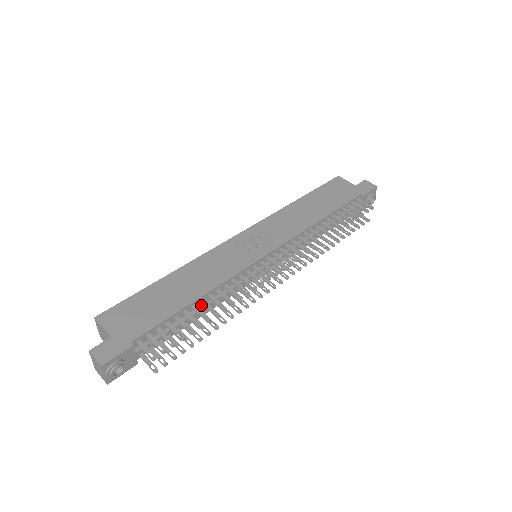
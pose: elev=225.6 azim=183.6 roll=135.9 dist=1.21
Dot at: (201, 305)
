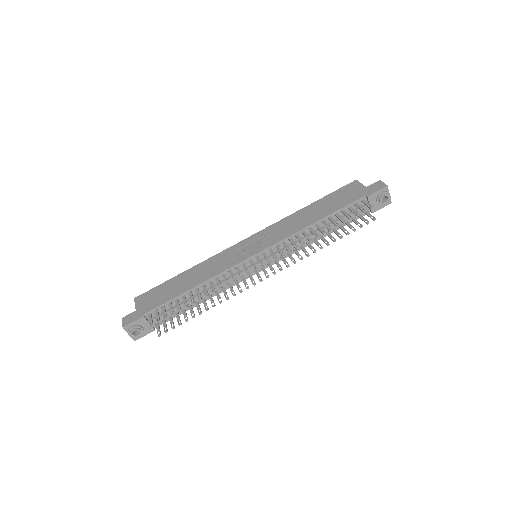
Dot at: occluded
